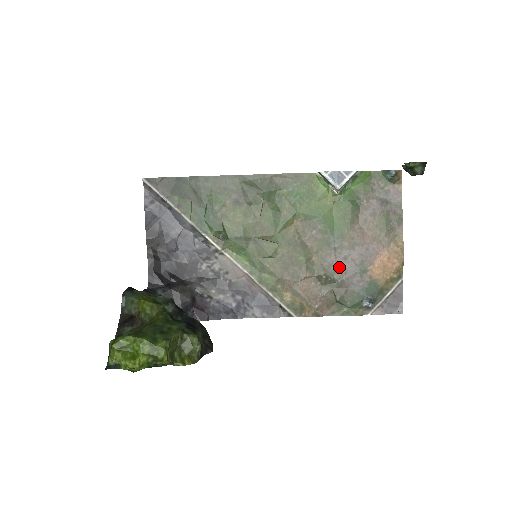
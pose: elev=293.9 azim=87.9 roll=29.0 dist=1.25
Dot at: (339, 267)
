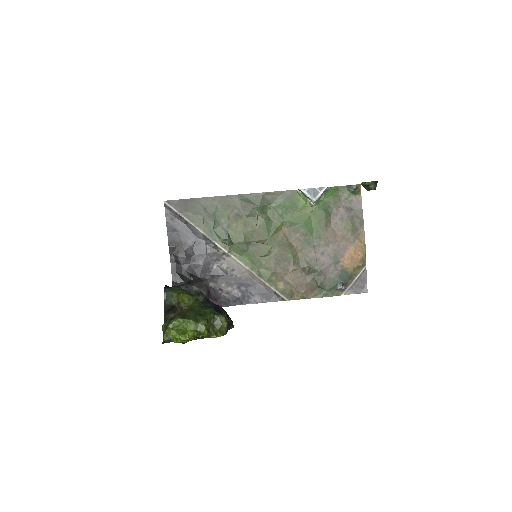
Dot at: (318, 260)
